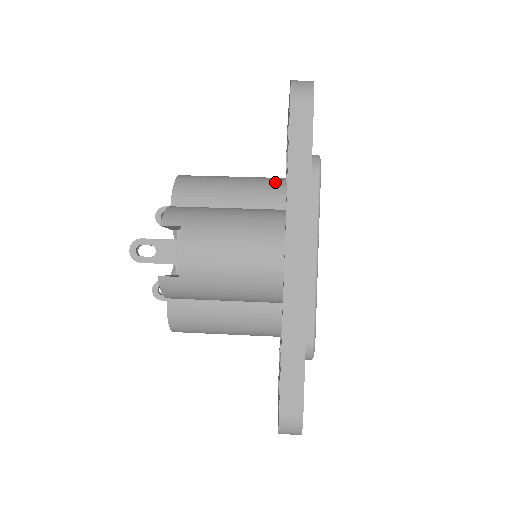
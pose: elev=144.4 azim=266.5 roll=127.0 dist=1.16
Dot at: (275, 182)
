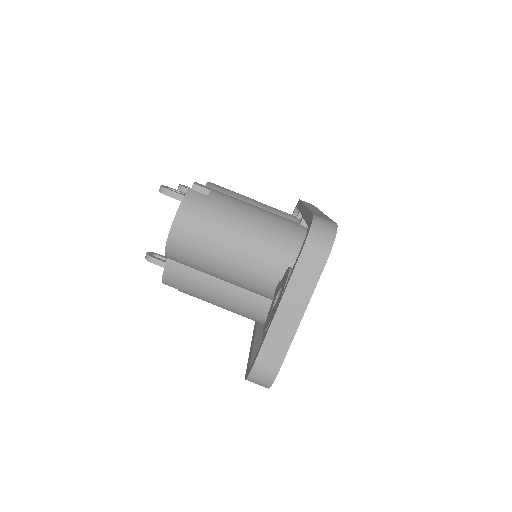
Dot at: (263, 288)
